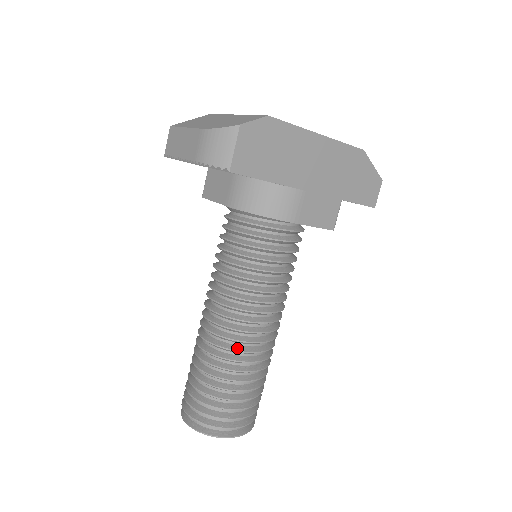
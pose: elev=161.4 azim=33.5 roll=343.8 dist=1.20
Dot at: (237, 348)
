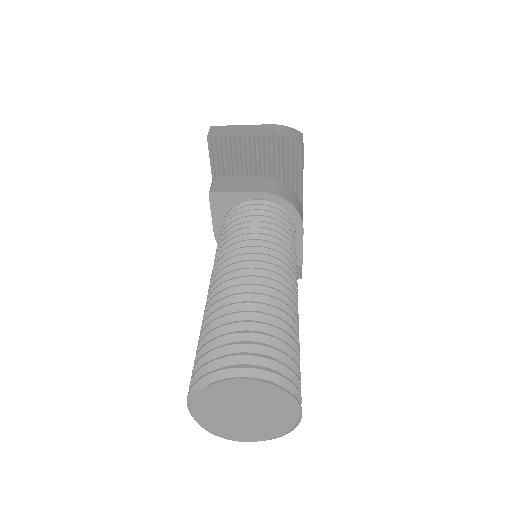
Dot at: (289, 299)
